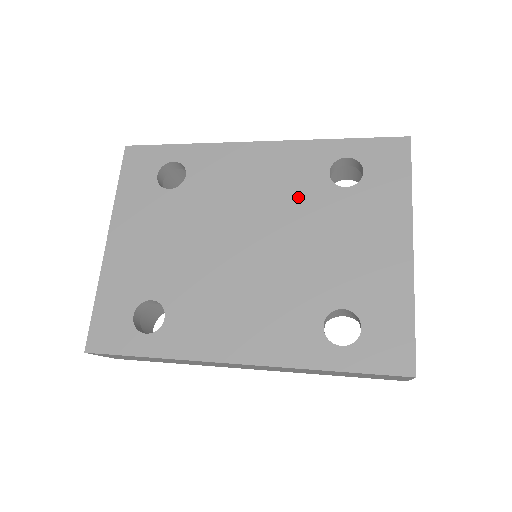
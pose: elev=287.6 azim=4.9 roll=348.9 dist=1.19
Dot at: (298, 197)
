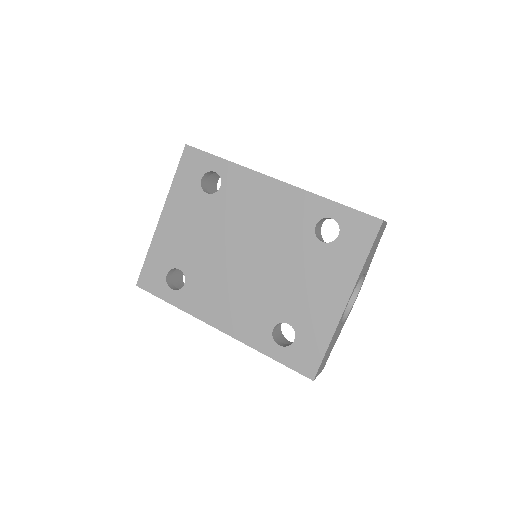
Dot at: (288, 236)
